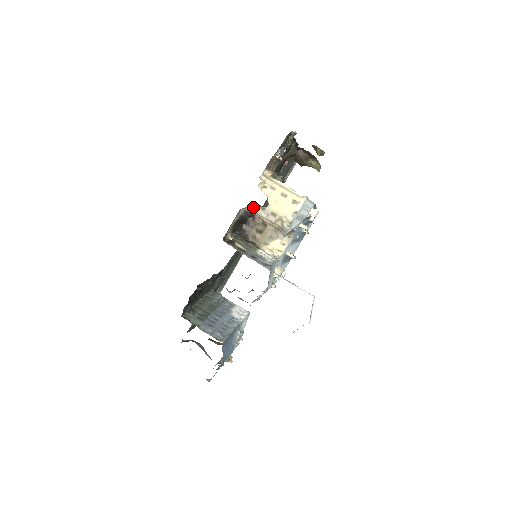
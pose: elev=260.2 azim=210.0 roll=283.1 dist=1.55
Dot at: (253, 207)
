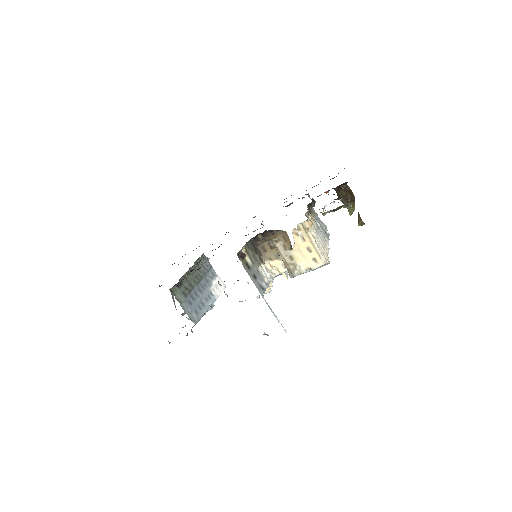
Dot at: (278, 242)
